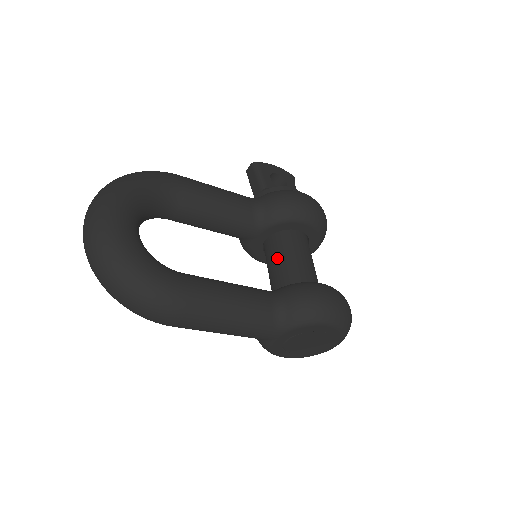
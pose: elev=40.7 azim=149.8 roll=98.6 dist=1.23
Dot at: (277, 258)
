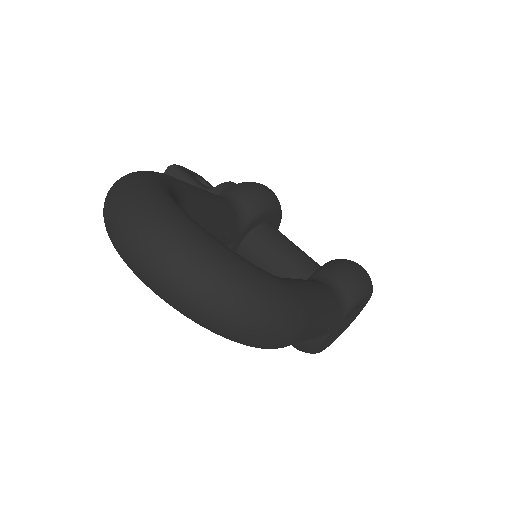
Dot at: (273, 253)
